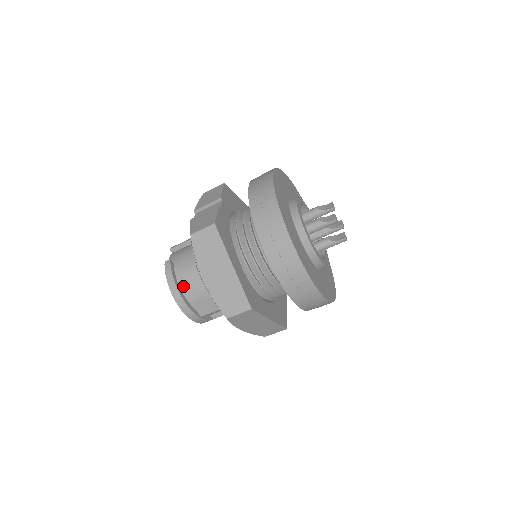
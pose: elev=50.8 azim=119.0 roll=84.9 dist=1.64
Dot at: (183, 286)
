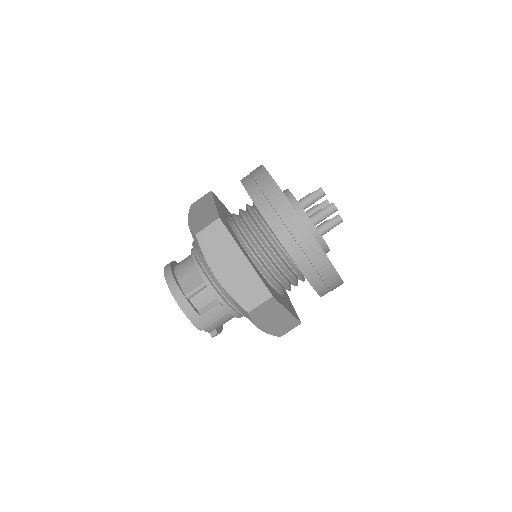
Dot at: (177, 267)
